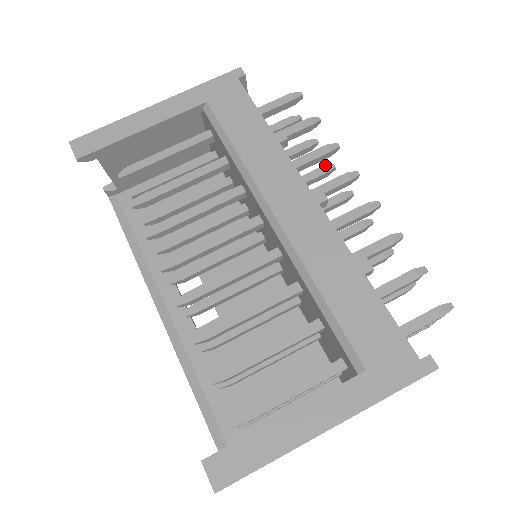
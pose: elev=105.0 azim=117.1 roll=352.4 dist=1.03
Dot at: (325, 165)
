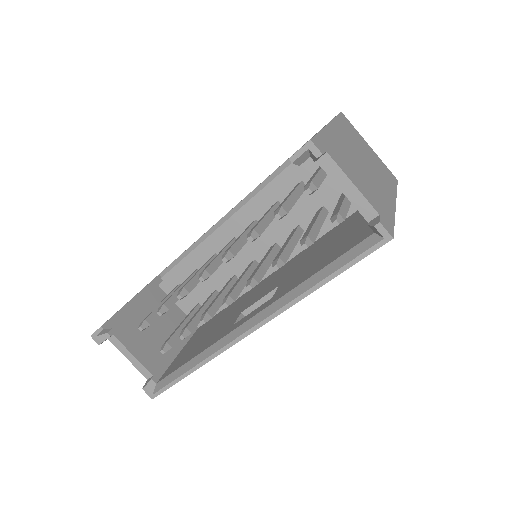
Dot at: occluded
